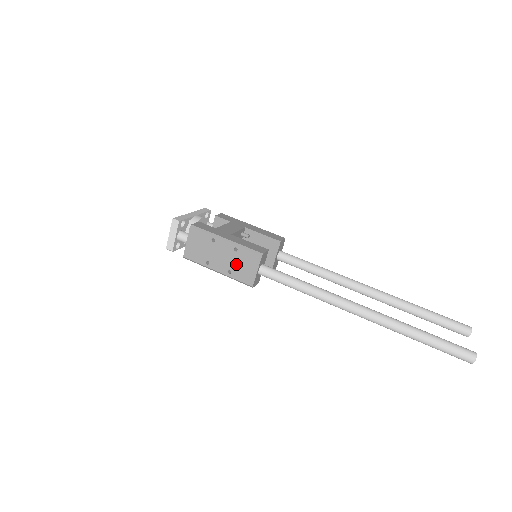
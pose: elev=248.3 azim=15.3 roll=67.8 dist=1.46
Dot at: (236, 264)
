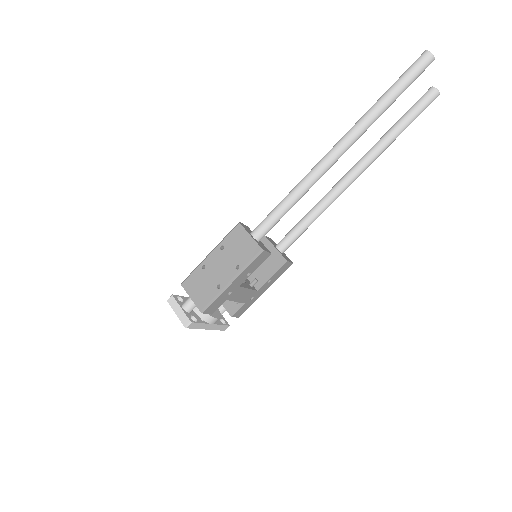
Dot at: (234, 255)
